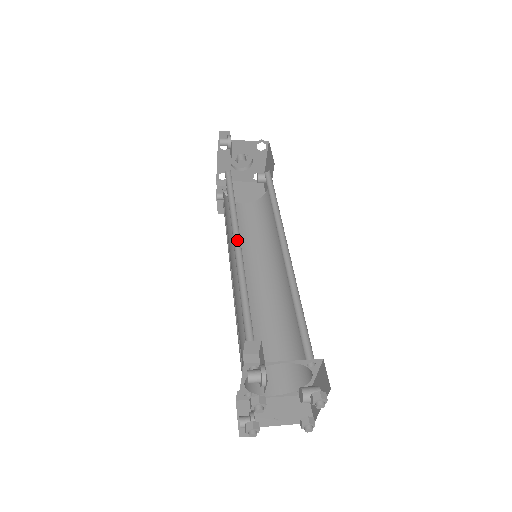
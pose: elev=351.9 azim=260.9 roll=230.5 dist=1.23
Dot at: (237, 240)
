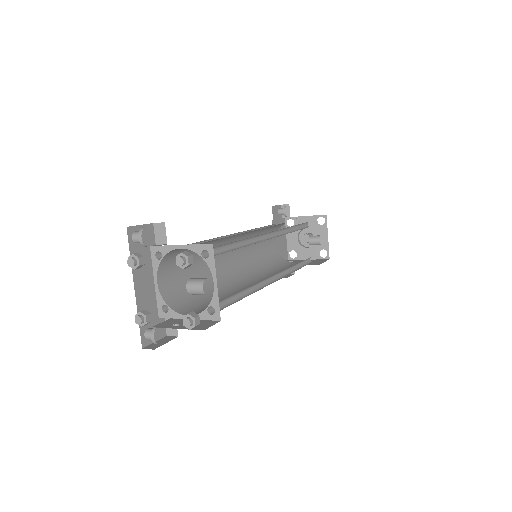
Dot at: (239, 238)
